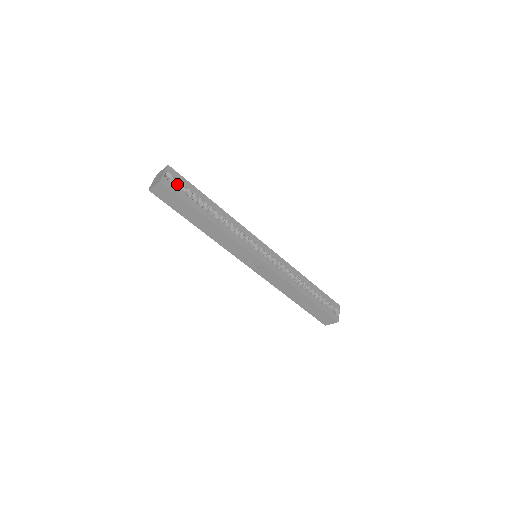
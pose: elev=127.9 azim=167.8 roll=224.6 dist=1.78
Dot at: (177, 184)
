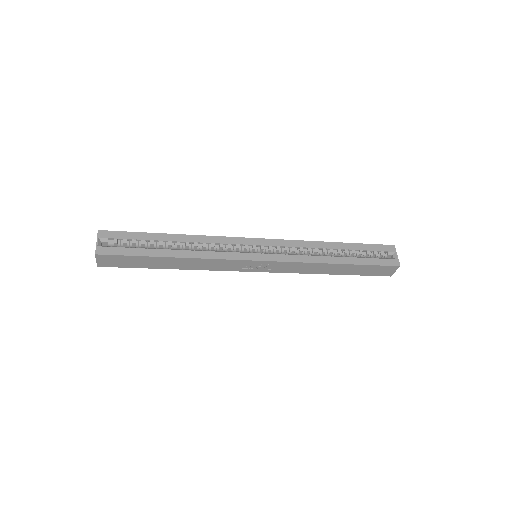
Dot at: (119, 243)
